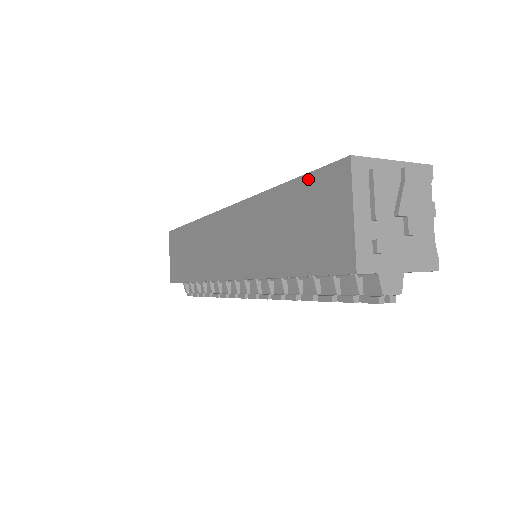
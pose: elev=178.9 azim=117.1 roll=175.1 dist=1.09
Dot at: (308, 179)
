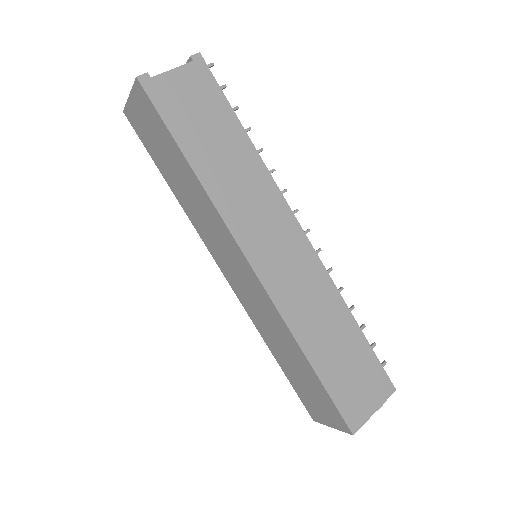
Dot at: (328, 397)
